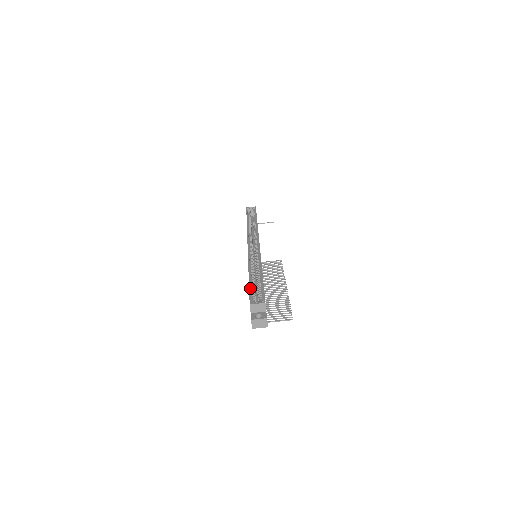
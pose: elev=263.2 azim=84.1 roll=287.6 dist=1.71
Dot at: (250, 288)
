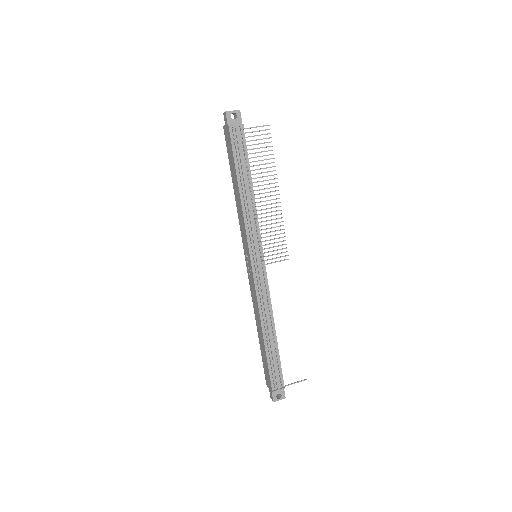
Dot at: (229, 157)
